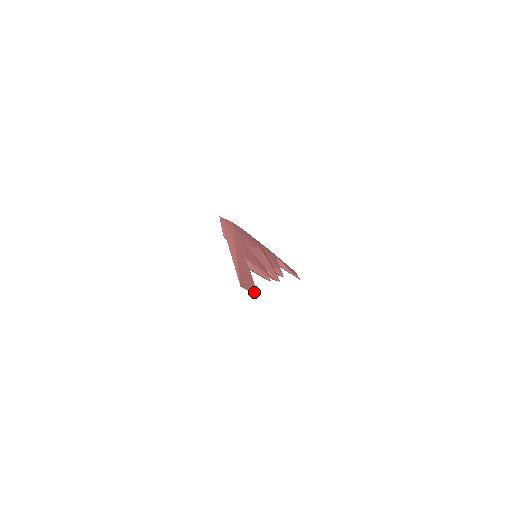
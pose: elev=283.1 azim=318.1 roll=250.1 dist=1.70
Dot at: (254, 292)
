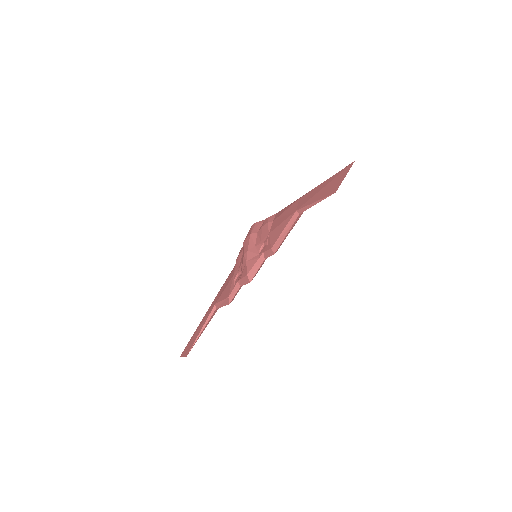
Dot at: occluded
